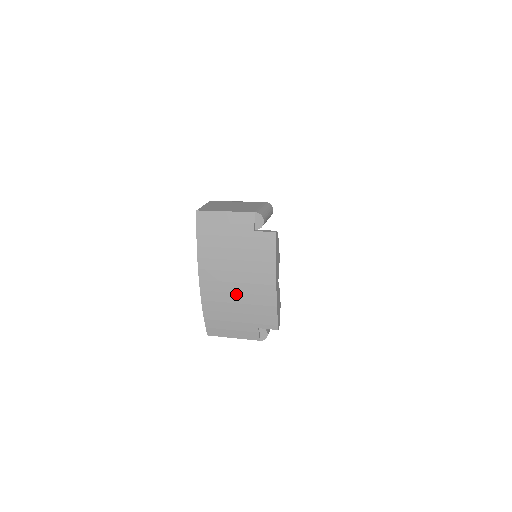
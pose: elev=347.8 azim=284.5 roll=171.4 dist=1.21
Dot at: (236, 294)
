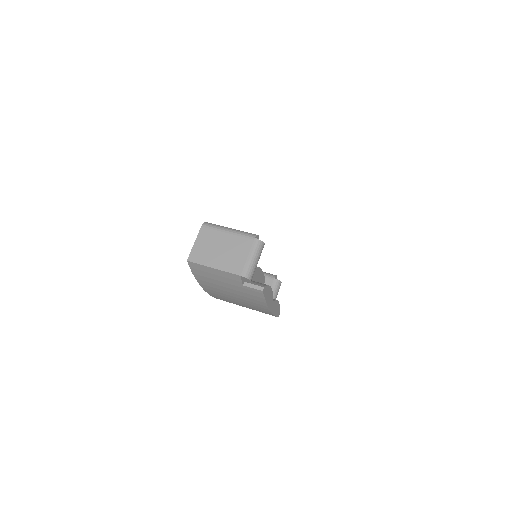
Dot at: (238, 302)
